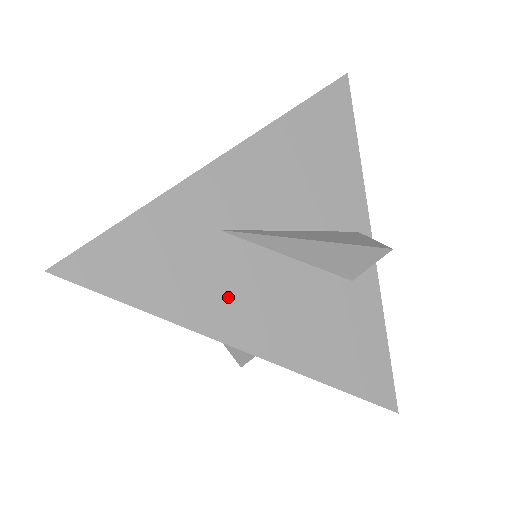
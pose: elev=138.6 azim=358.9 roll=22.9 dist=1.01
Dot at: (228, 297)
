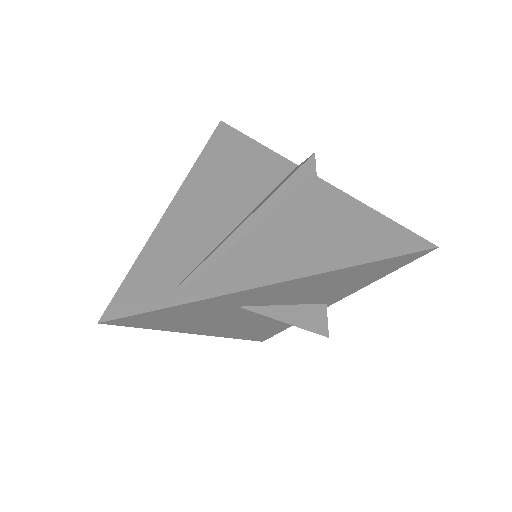
Dot at: (214, 324)
